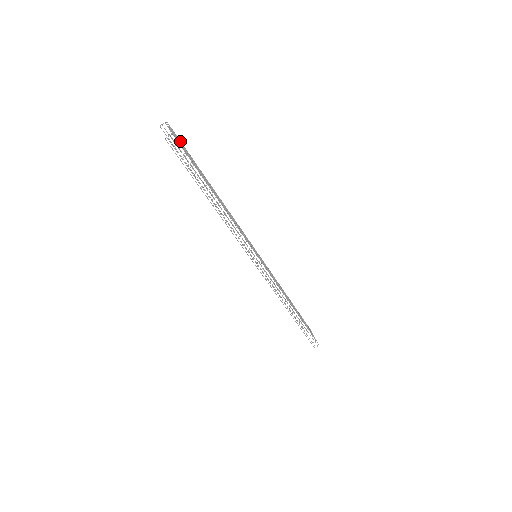
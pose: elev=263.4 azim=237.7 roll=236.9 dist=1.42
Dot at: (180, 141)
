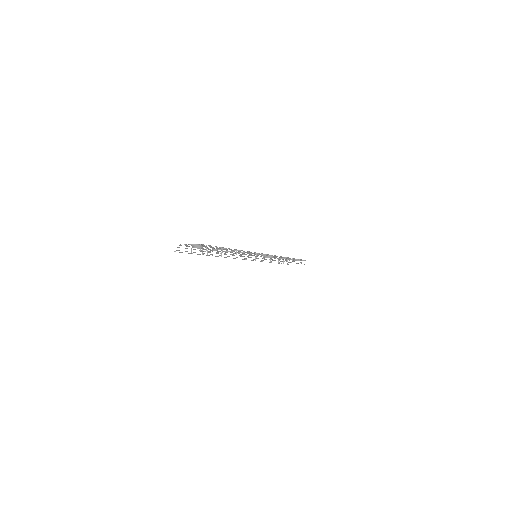
Dot at: (186, 246)
